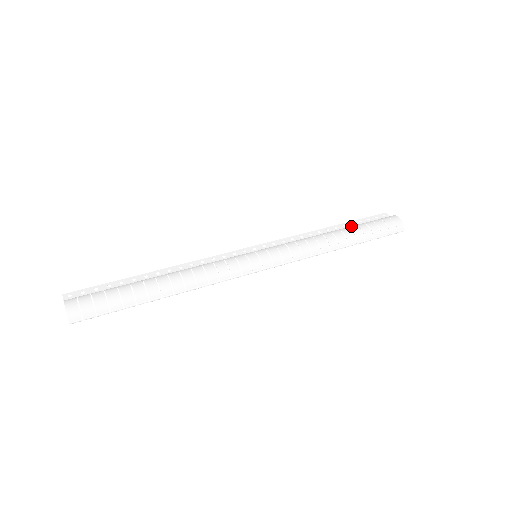
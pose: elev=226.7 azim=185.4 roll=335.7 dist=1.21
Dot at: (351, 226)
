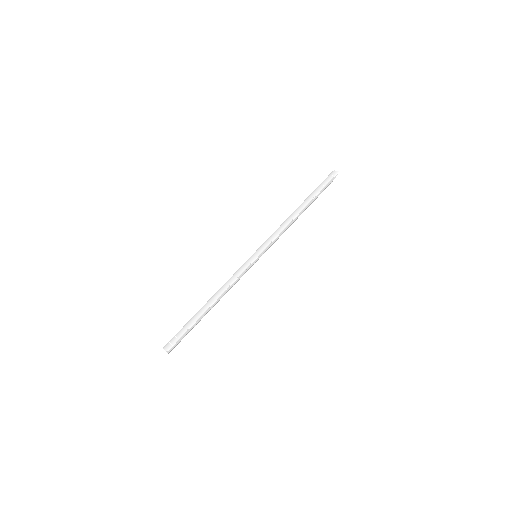
Dot at: occluded
